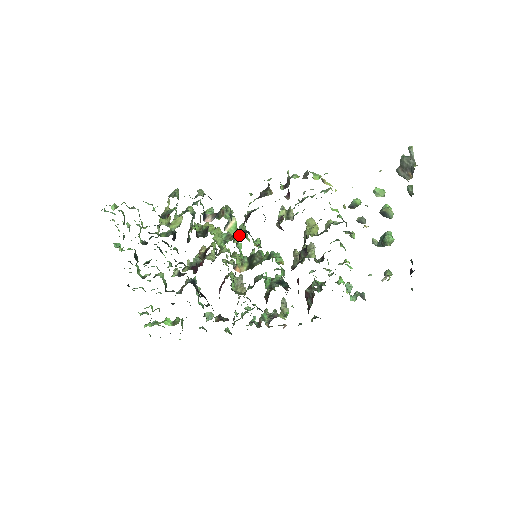
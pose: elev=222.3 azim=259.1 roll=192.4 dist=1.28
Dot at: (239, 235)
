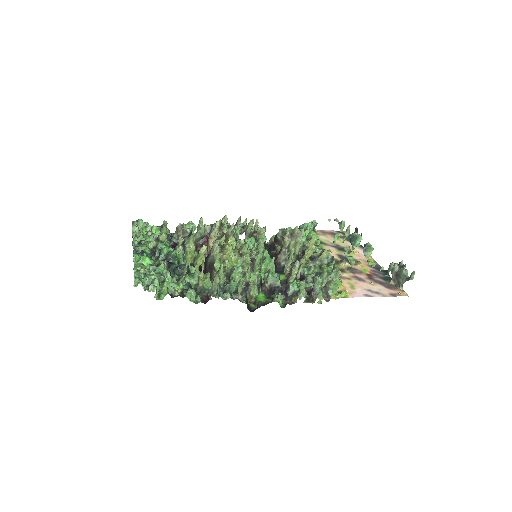
Dot at: occluded
